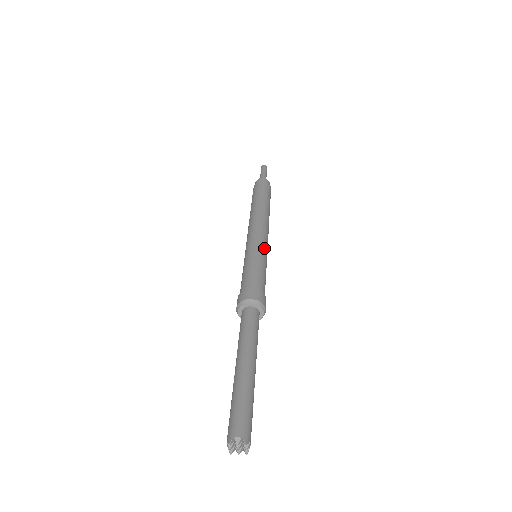
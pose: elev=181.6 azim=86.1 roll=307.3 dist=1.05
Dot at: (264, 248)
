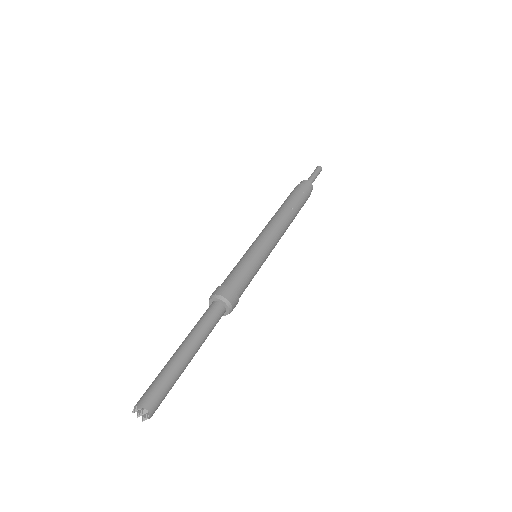
Dot at: (256, 246)
